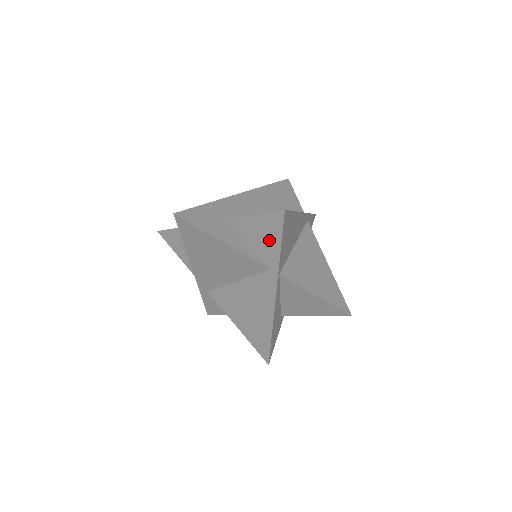
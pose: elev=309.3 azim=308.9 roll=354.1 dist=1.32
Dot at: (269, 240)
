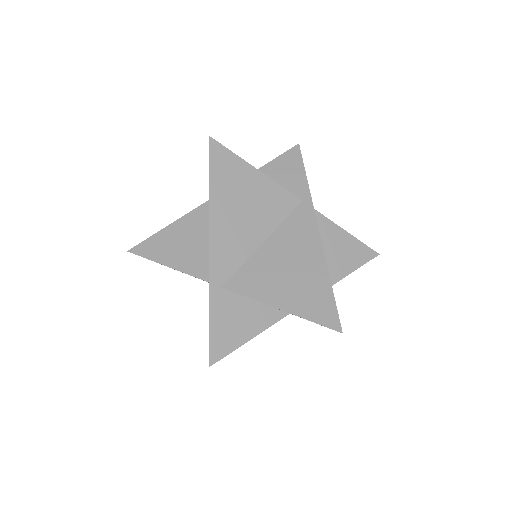
Dot at: (292, 174)
